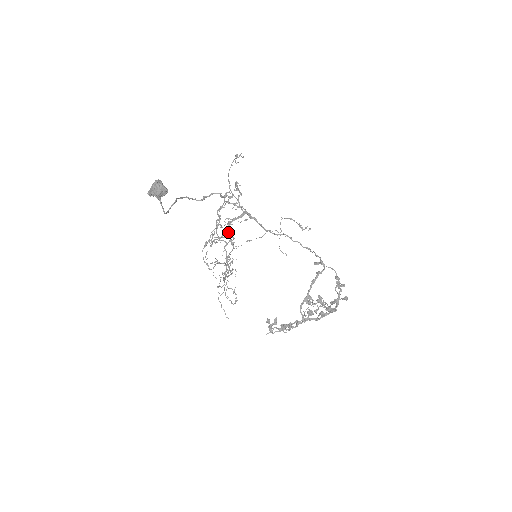
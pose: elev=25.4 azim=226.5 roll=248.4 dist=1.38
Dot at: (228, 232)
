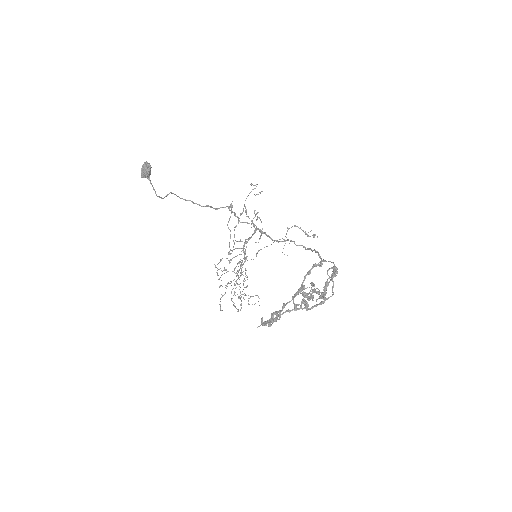
Dot at: (243, 249)
